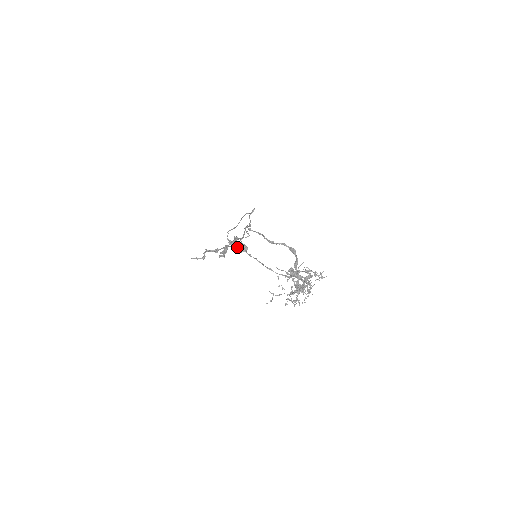
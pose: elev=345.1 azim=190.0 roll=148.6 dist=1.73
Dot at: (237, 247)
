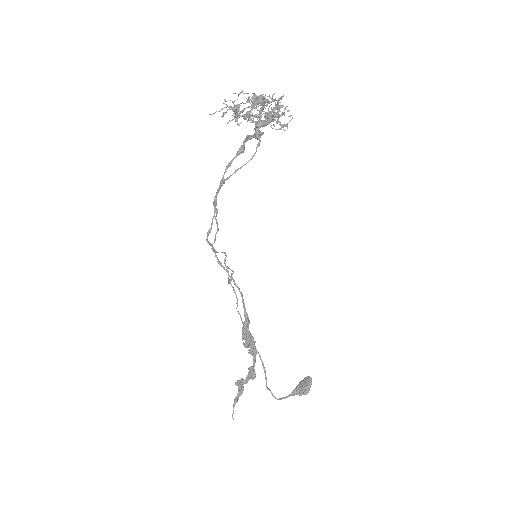
Dot at: (297, 391)
